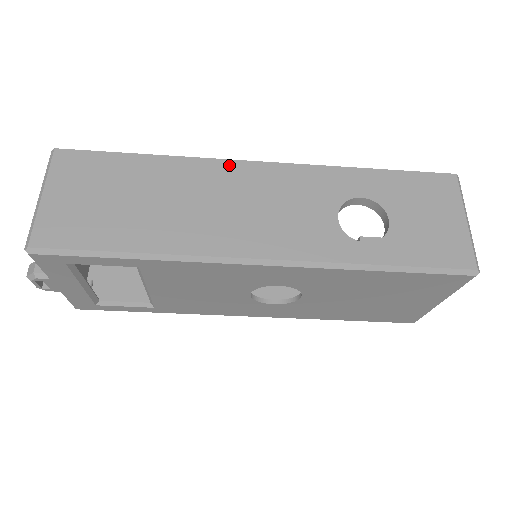
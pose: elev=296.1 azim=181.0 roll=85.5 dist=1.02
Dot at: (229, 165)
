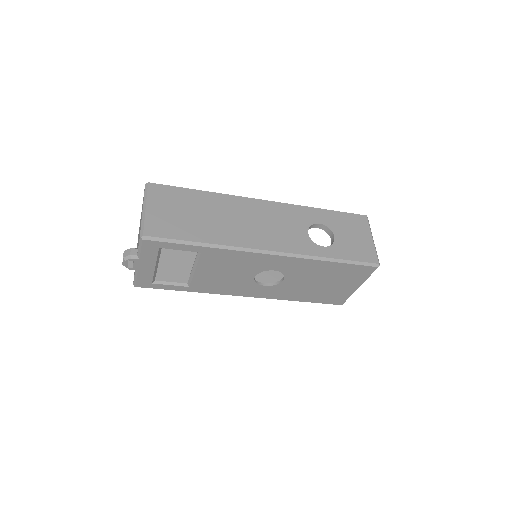
Dot at: (248, 200)
